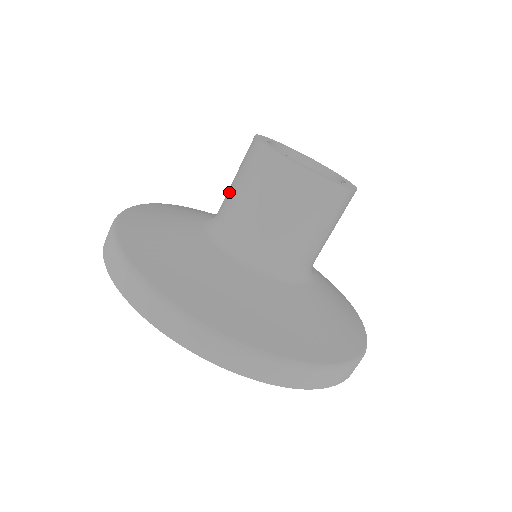
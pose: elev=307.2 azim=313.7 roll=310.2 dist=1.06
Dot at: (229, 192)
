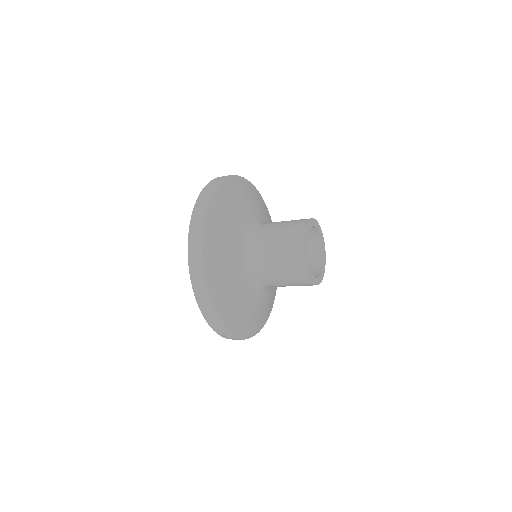
Dot at: (271, 235)
